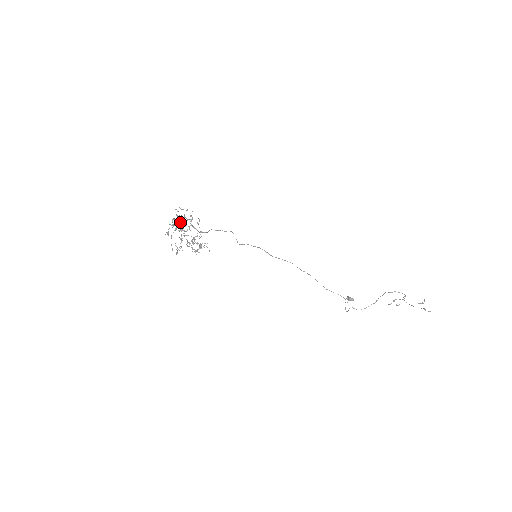
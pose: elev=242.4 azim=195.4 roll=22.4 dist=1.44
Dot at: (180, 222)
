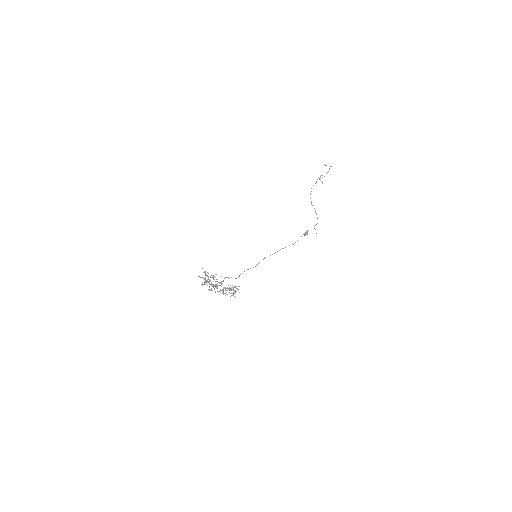
Dot at: (210, 281)
